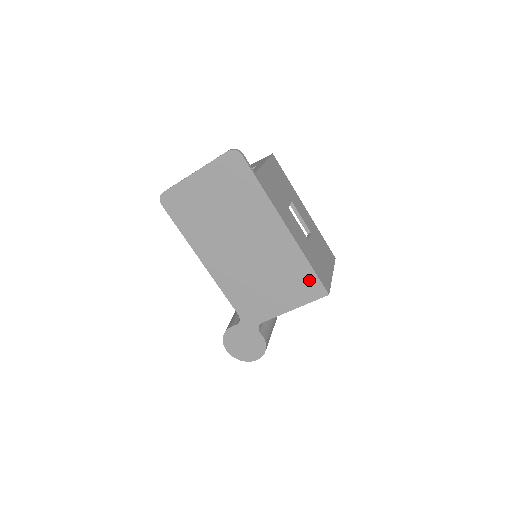
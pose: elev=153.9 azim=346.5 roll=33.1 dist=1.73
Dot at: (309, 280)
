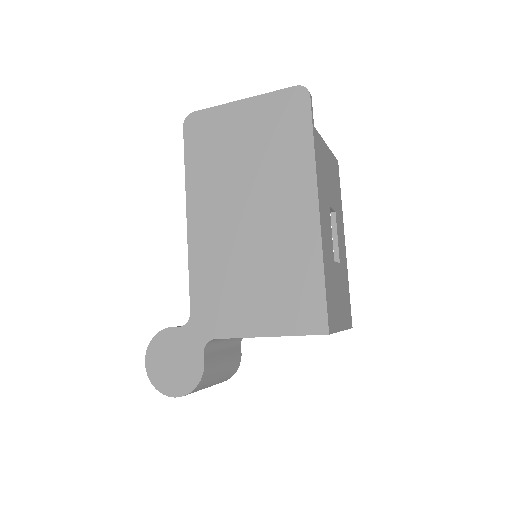
Dot at: (311, 299)
